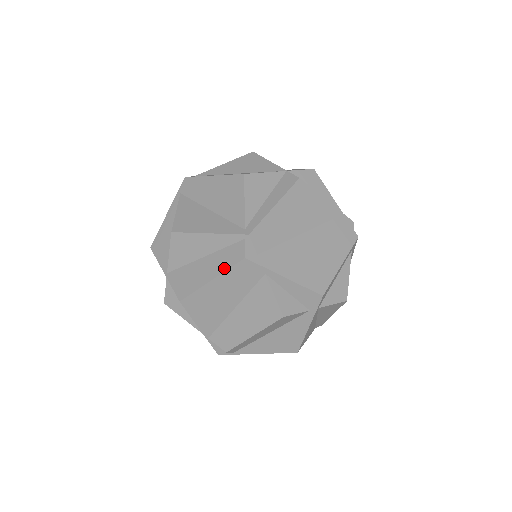
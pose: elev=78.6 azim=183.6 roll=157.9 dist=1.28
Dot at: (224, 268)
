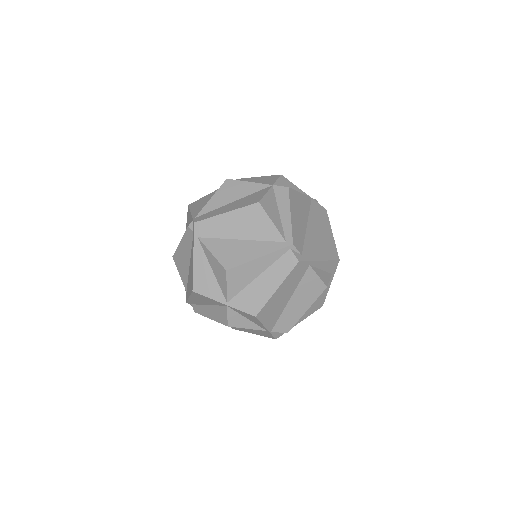
Dot at: (284, 276)
